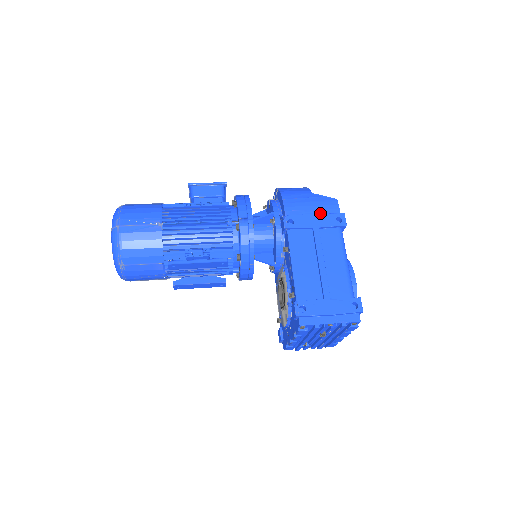
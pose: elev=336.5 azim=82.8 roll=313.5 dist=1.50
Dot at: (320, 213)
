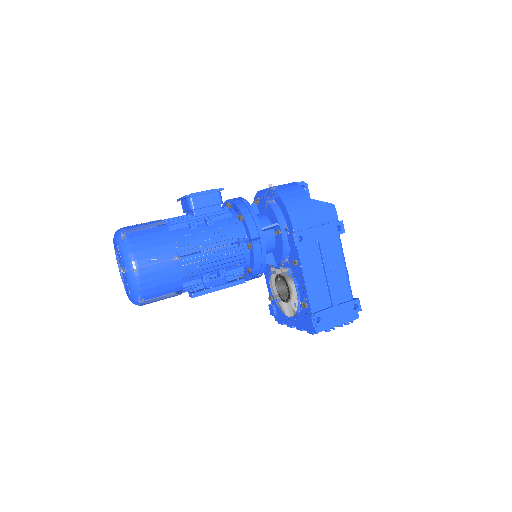
Dot at: (322, 223)
